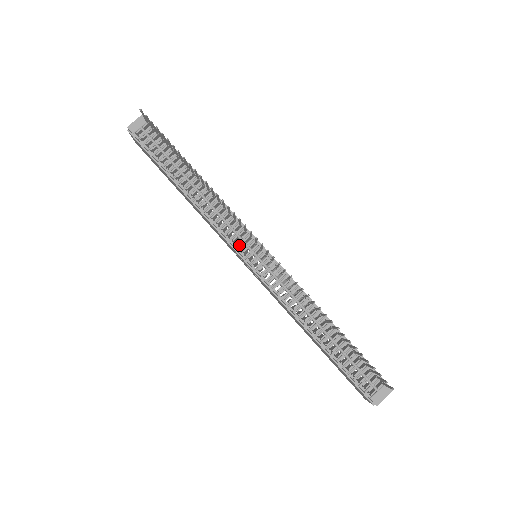
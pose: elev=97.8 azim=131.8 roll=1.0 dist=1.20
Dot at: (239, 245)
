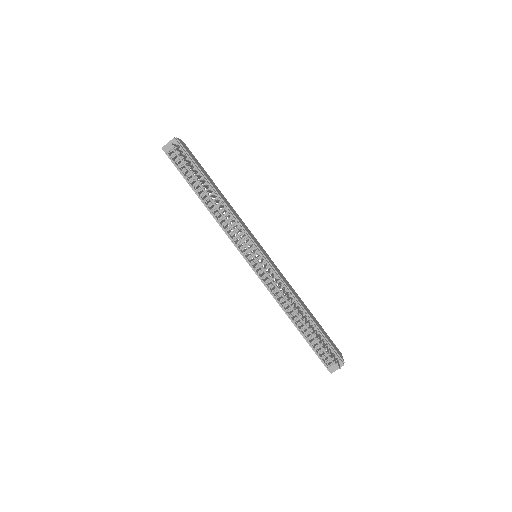
Dot at: (243, 249)
